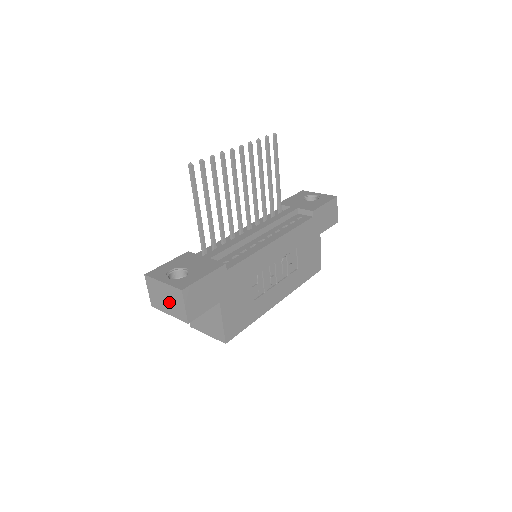
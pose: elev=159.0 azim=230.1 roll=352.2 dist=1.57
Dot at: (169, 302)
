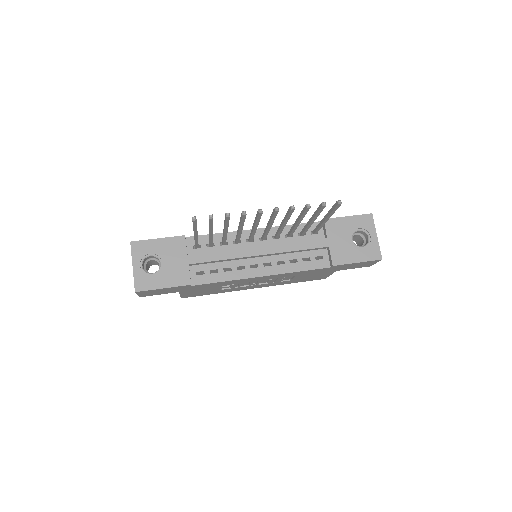
Dot at: occluded
